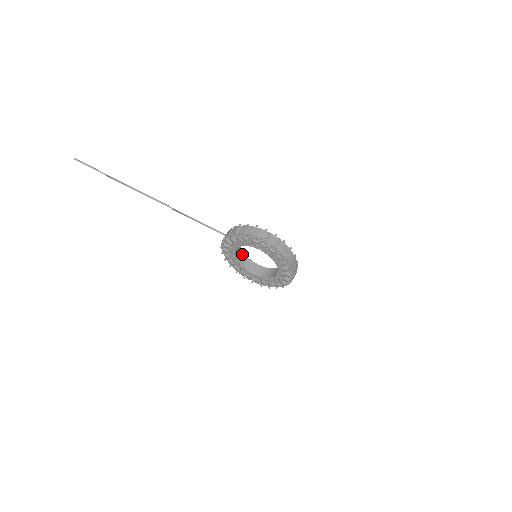
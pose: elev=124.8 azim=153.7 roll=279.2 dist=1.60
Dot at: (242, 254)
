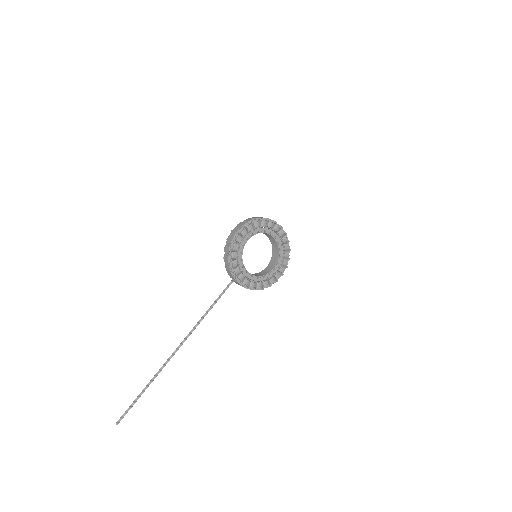
Dot at: occluded
